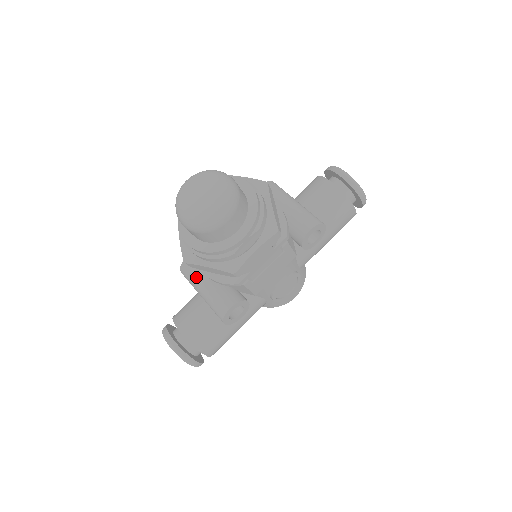
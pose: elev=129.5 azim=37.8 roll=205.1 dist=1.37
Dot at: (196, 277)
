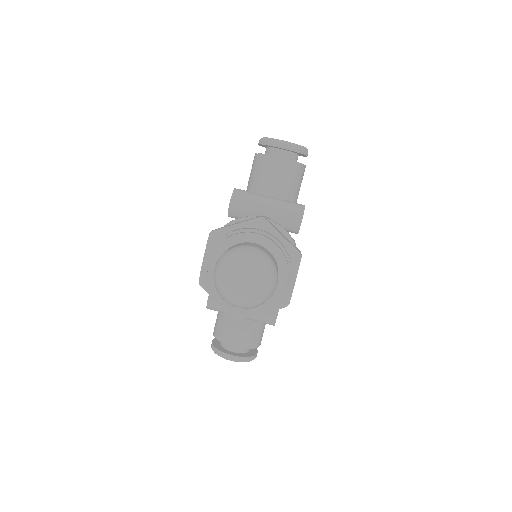
Dot at: occluded
